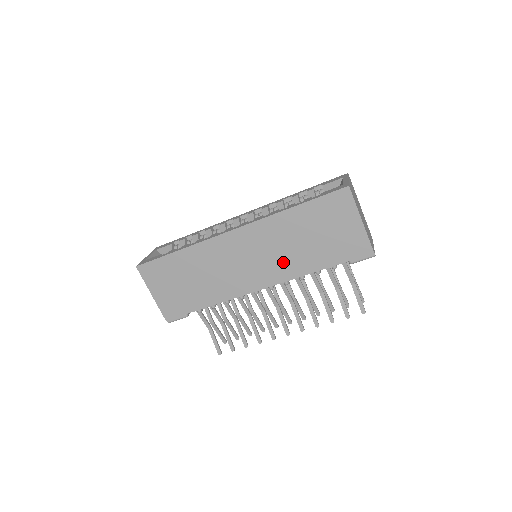
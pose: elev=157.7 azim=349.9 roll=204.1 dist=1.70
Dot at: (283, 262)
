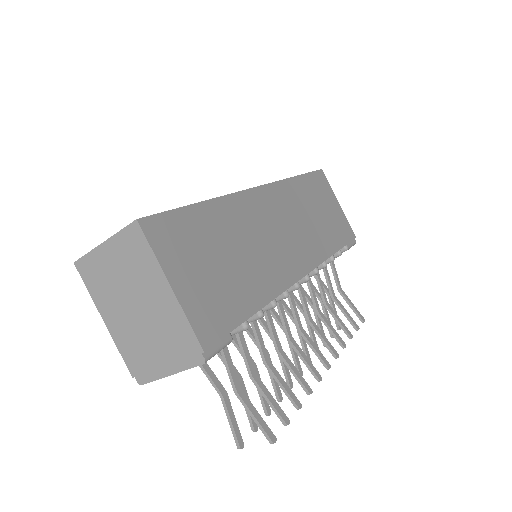
Dot at: (309, 239)
